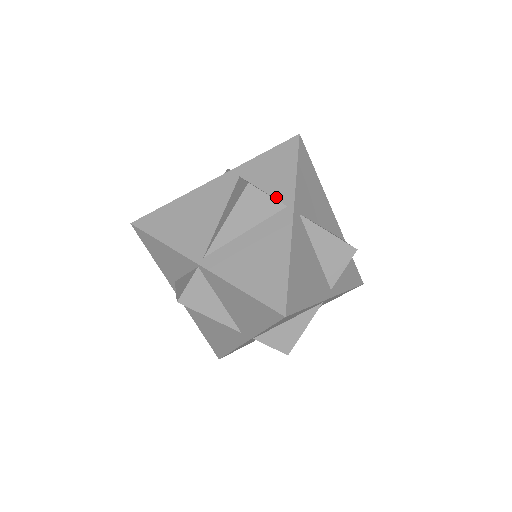
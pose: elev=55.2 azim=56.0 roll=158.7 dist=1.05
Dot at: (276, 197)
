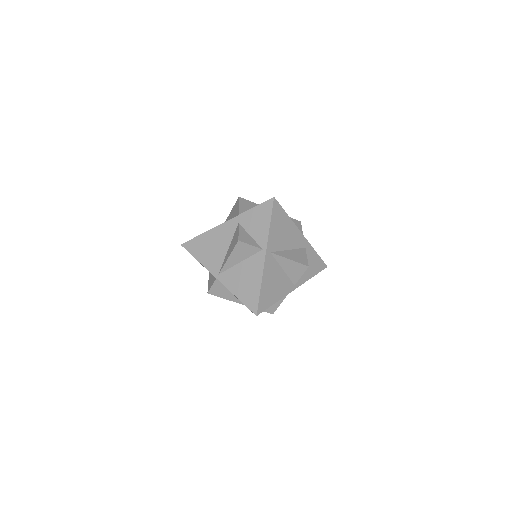
Dot at: (257, 242)
